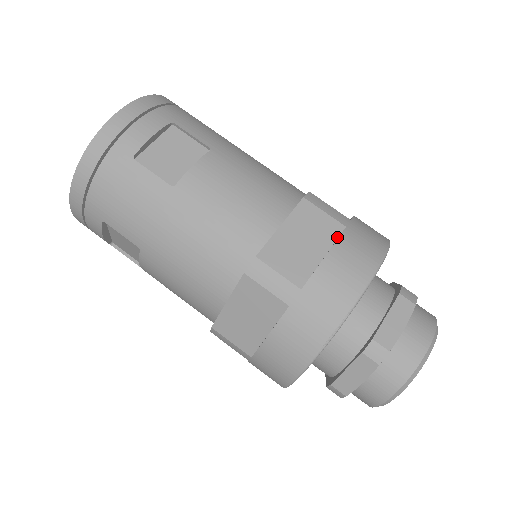
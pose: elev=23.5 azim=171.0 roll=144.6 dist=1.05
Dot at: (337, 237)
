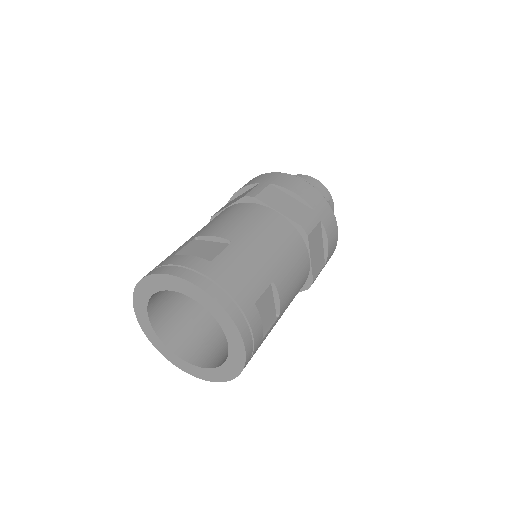
Dot at: (321, 229)
